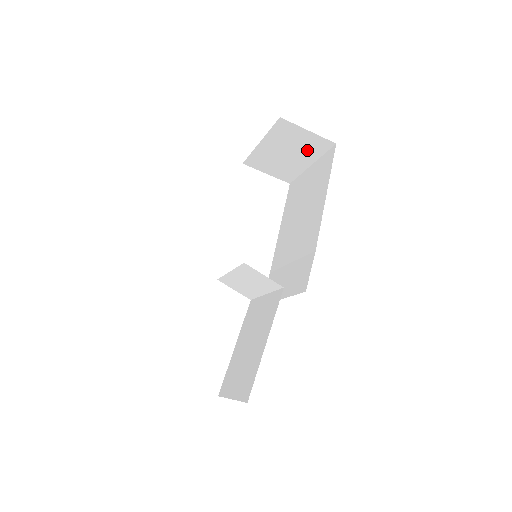
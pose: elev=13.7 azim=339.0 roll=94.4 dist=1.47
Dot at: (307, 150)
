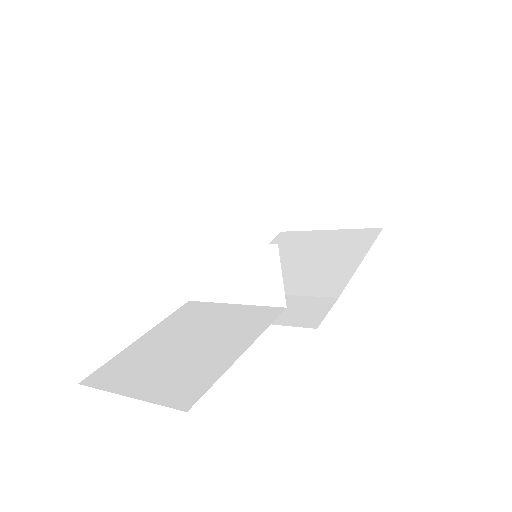
Dot at: (348, 212)
